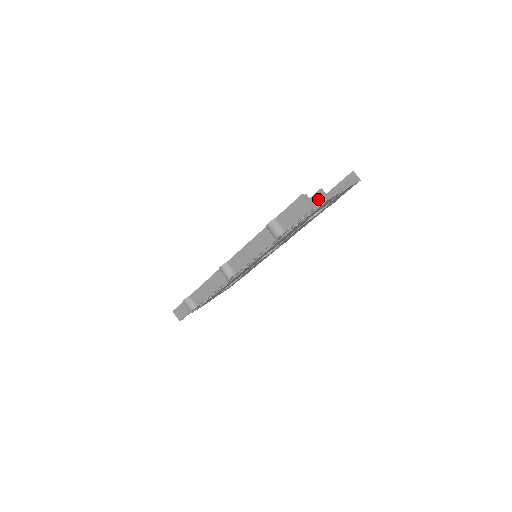
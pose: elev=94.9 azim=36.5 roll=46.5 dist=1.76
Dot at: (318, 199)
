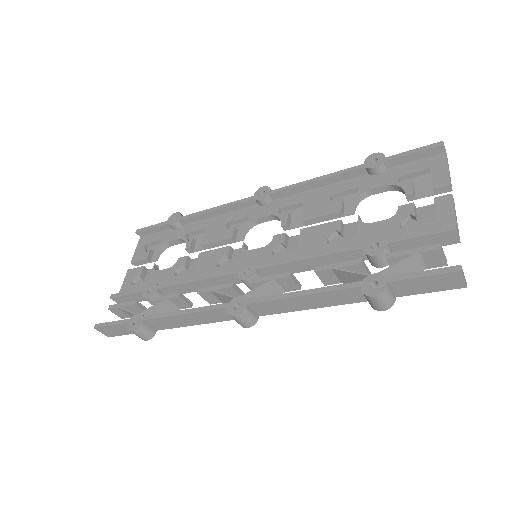
Dot at: (443, 239)
